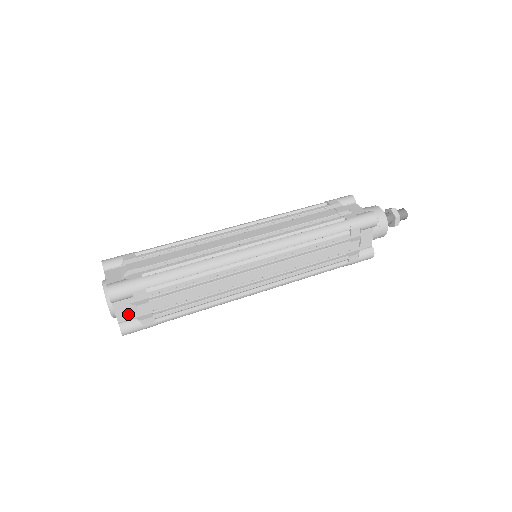
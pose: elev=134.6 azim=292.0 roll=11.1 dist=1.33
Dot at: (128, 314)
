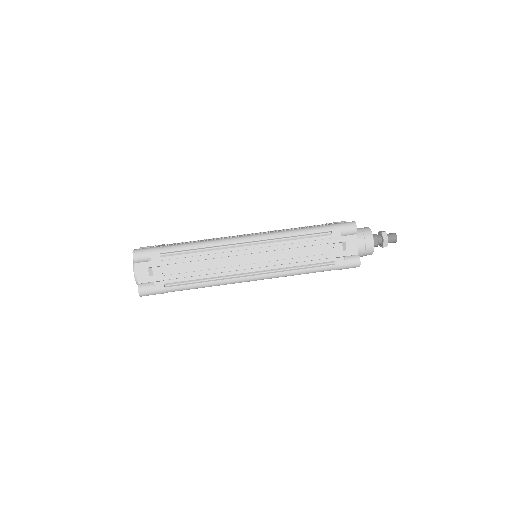
Dot at: occluded
